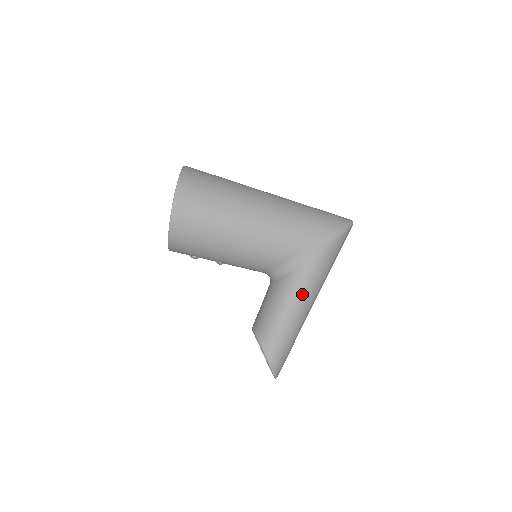
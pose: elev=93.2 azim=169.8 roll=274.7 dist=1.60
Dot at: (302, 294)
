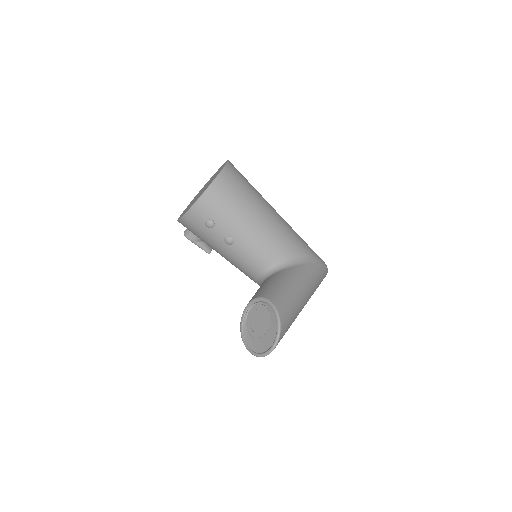
Dot at: (305, 283)
